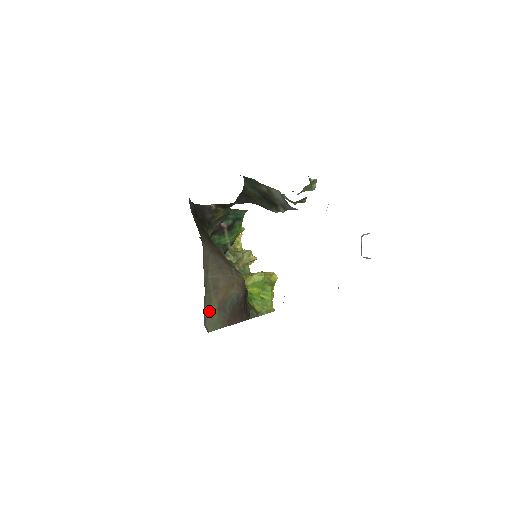
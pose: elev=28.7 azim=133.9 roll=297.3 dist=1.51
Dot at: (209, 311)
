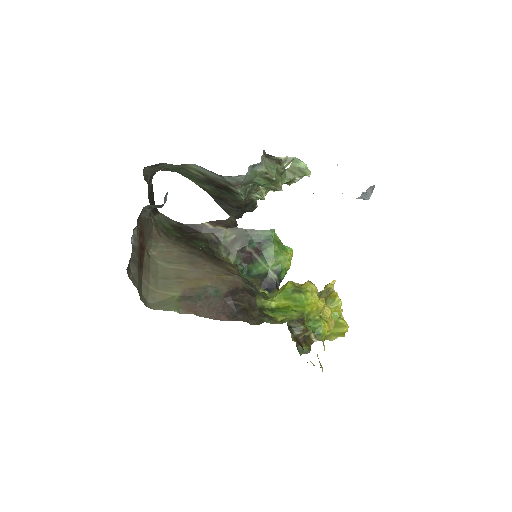
Dot at: (165, 295)
